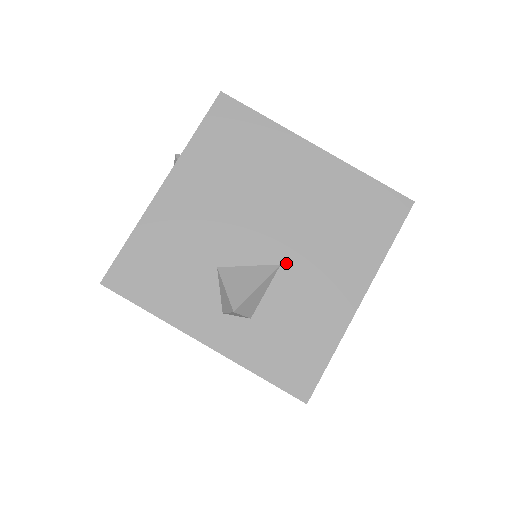
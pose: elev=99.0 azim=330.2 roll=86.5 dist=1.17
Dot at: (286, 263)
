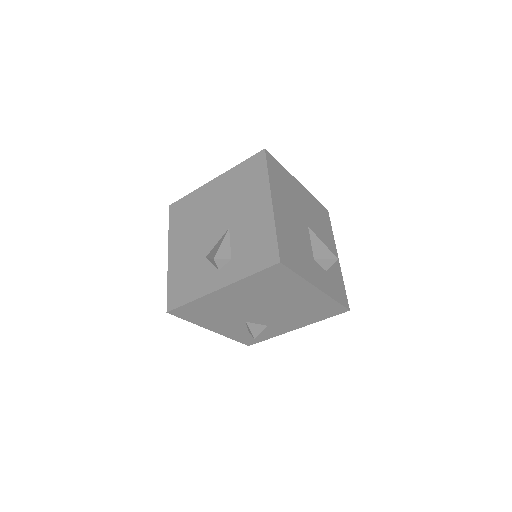
Dot at: (231, 225)
